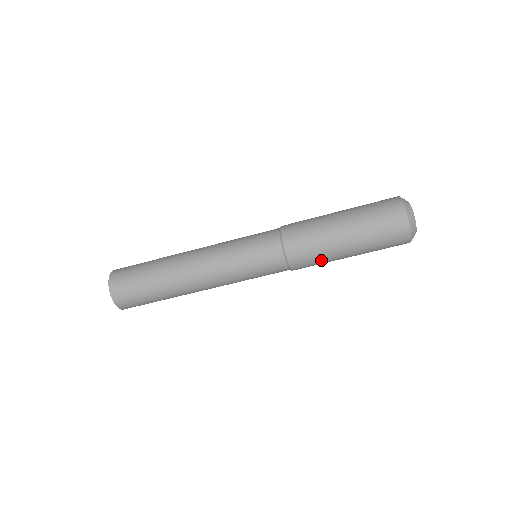
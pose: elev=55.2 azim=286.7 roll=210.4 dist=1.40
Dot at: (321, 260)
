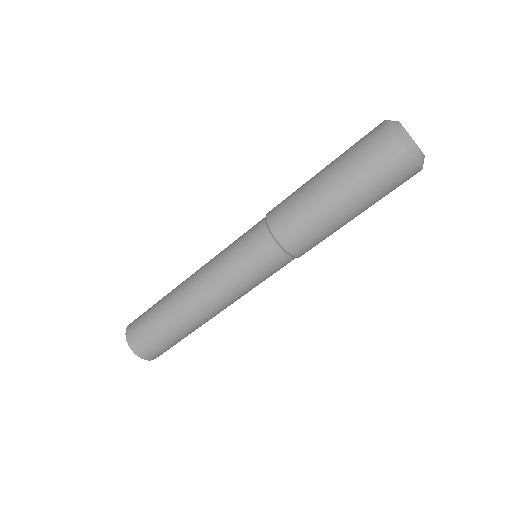
Dot at: (326, 235)
